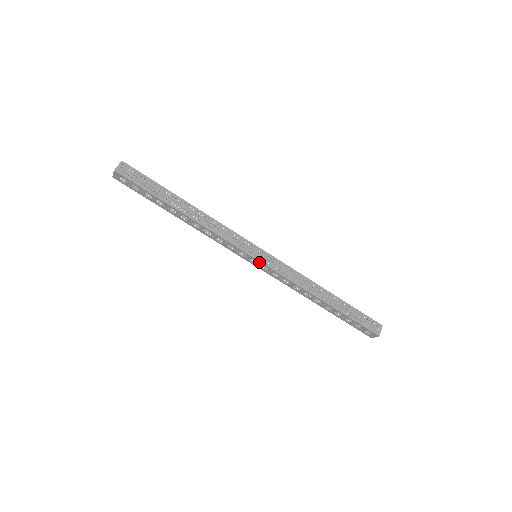
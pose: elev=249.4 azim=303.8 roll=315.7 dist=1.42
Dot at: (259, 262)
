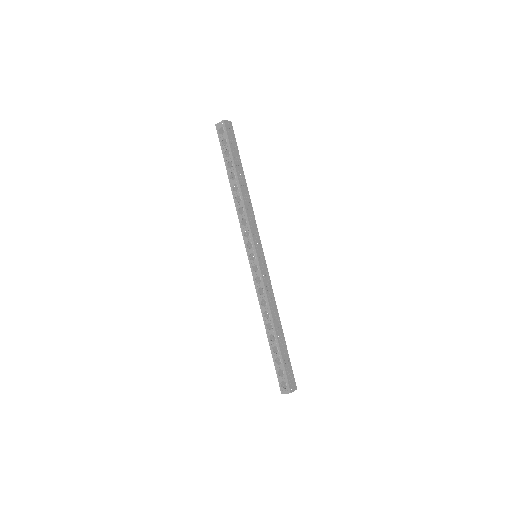
Dot at: (257, 260)
